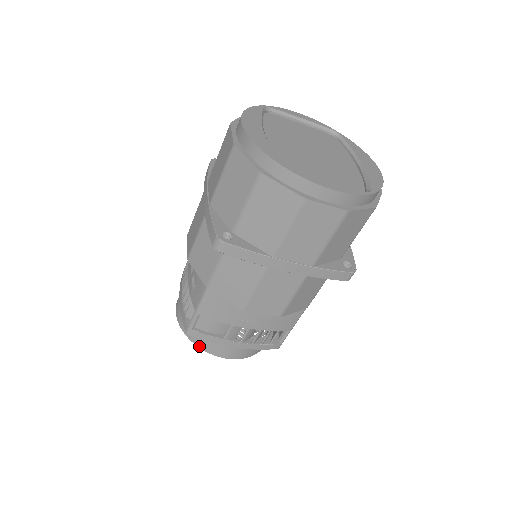
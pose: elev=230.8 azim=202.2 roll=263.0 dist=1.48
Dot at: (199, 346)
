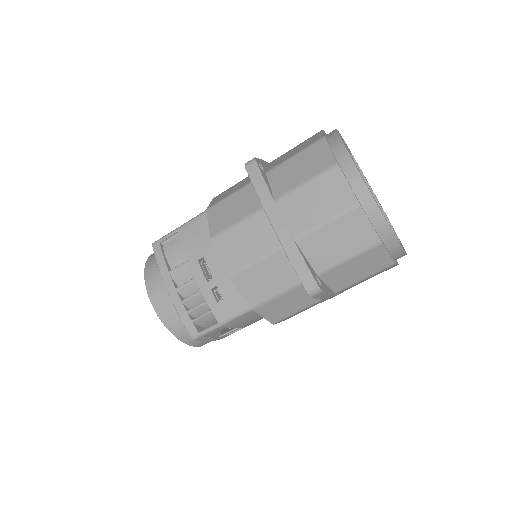
Dot at: (184, 342)
